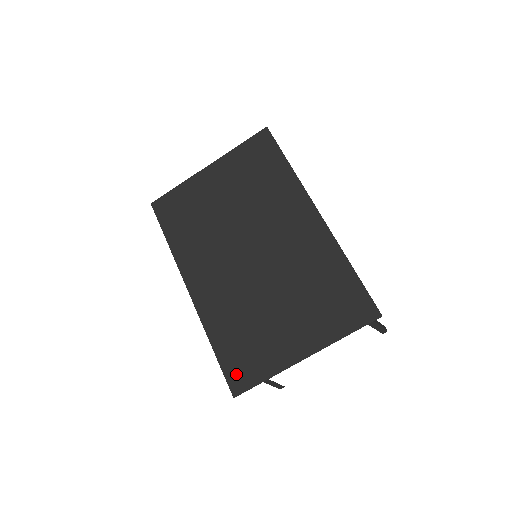
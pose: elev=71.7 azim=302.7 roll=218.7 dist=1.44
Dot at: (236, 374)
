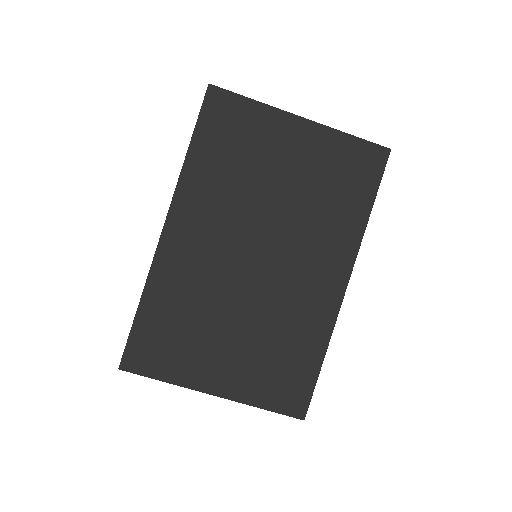
Dot at: (140, 351)
